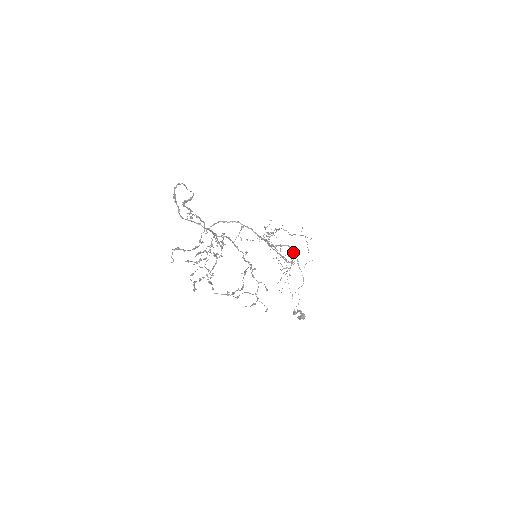
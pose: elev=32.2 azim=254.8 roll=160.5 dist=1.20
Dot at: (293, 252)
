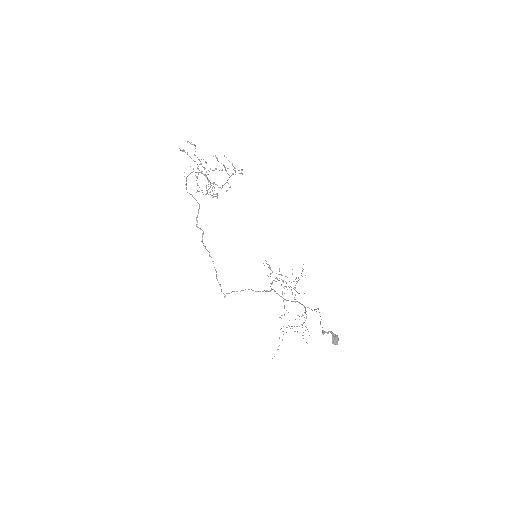
Dot at: (303, 305)
